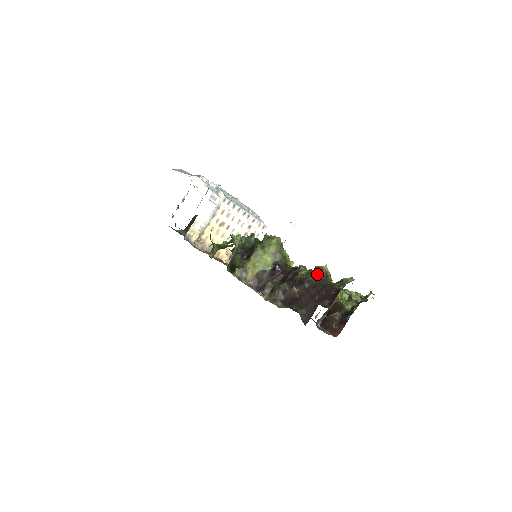
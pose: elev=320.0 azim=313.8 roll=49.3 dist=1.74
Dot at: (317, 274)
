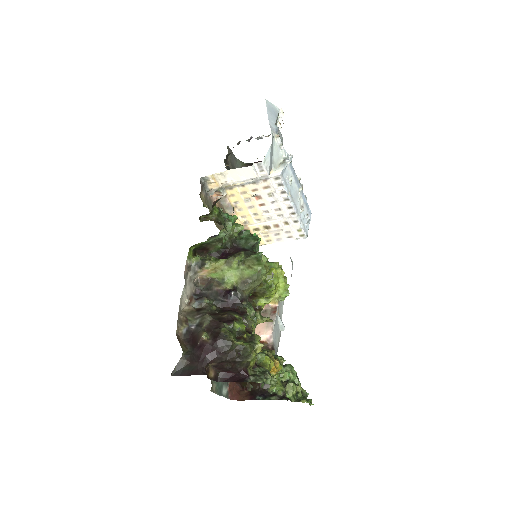
Dot at: (240, 345)
